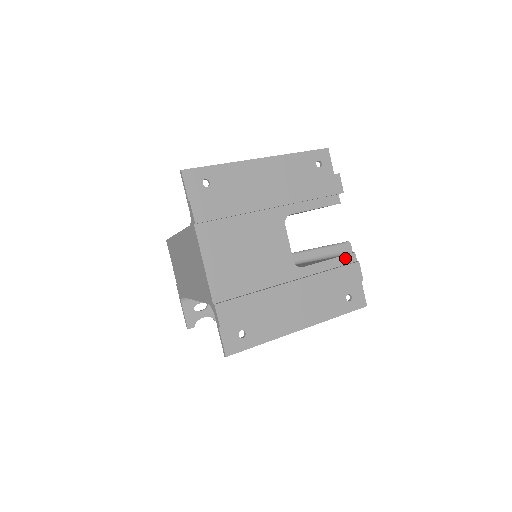
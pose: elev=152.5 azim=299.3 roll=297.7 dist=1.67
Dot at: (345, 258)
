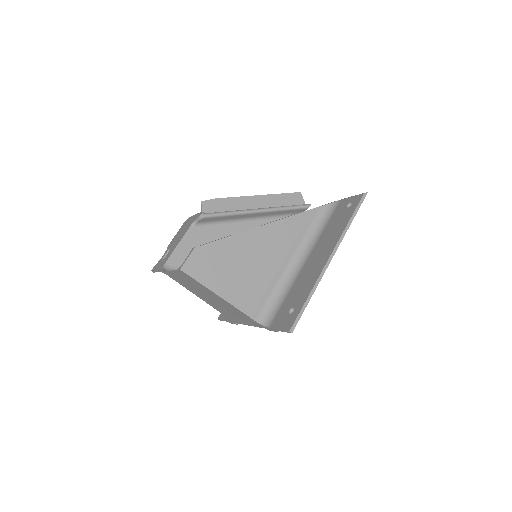
Dot at: occluded
